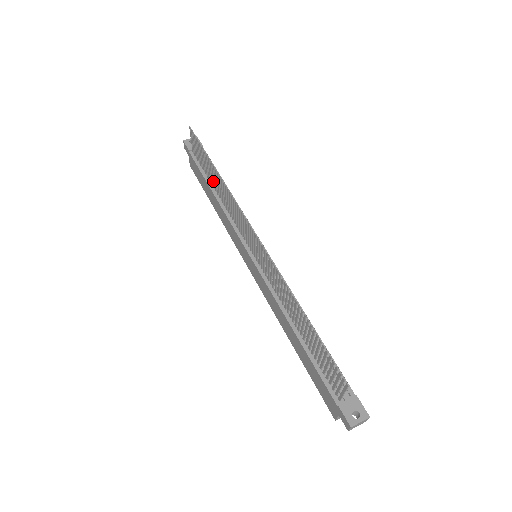
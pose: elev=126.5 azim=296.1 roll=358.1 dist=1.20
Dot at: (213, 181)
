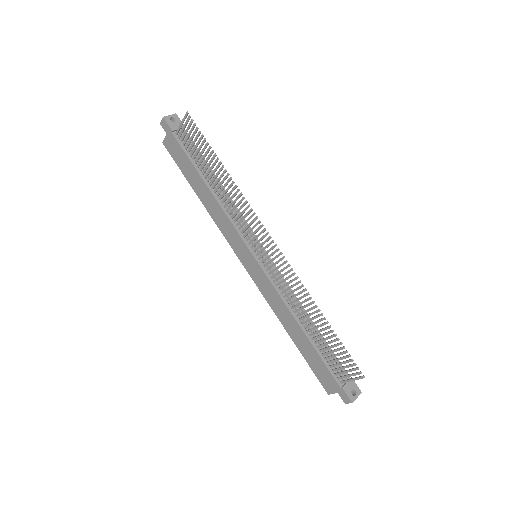
Dot at: (211, 175)
